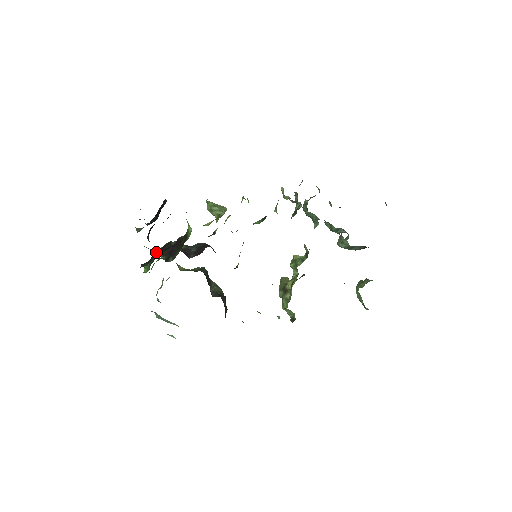
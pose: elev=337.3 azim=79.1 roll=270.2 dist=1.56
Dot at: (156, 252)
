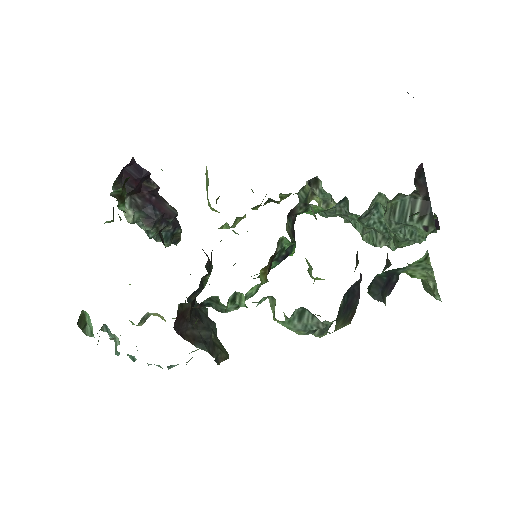
Dot at: occluded
